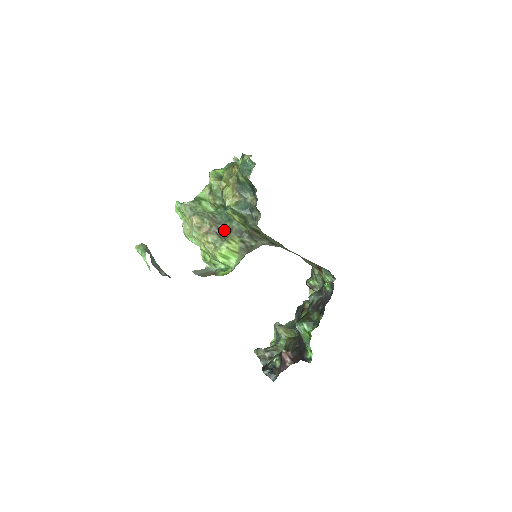
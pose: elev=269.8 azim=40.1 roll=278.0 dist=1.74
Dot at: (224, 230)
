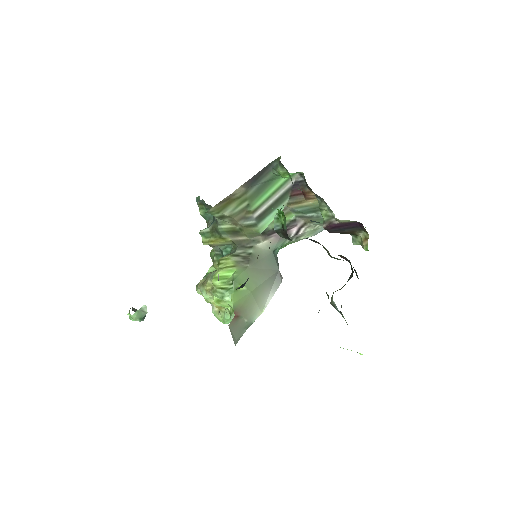
Dot at: occluded
